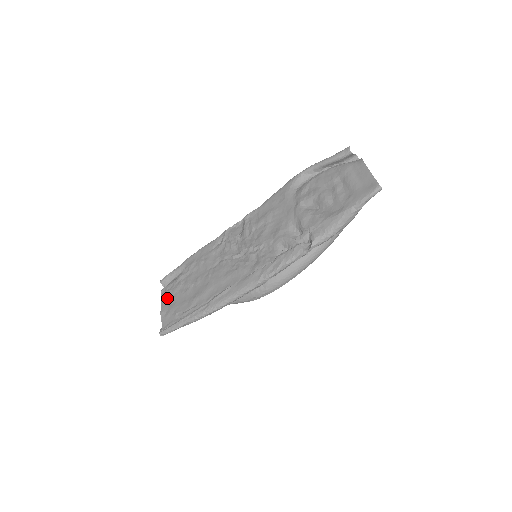
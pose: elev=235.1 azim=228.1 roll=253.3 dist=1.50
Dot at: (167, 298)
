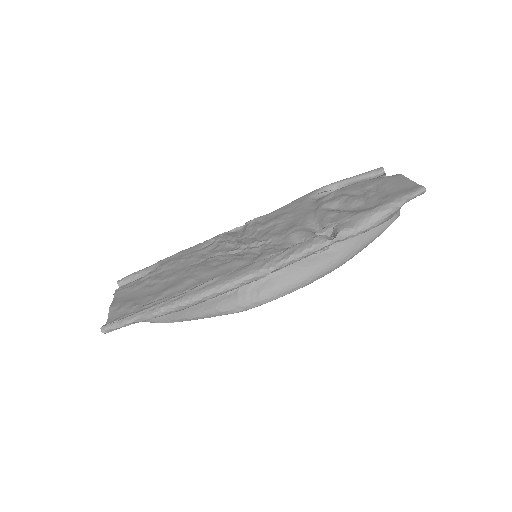
Dot at: (123, 294)
